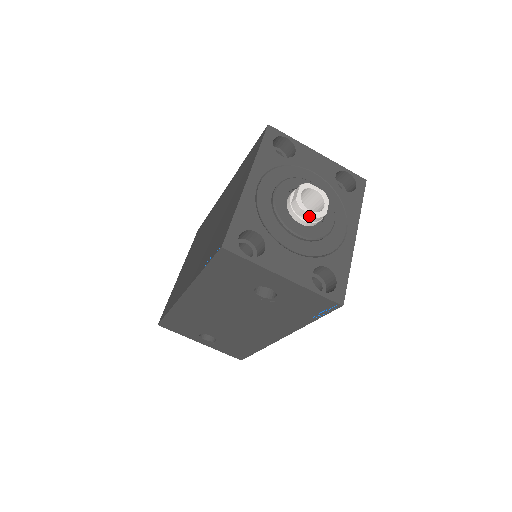
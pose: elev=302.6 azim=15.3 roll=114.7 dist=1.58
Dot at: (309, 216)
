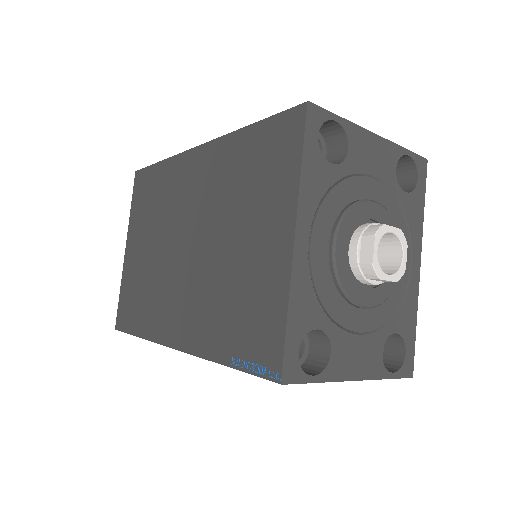
Dot at: (385, 281)
